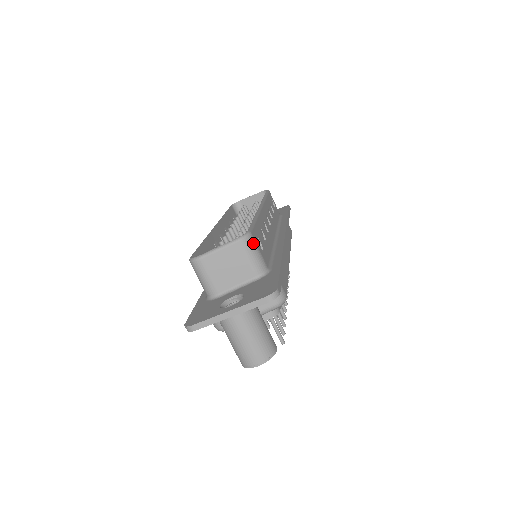
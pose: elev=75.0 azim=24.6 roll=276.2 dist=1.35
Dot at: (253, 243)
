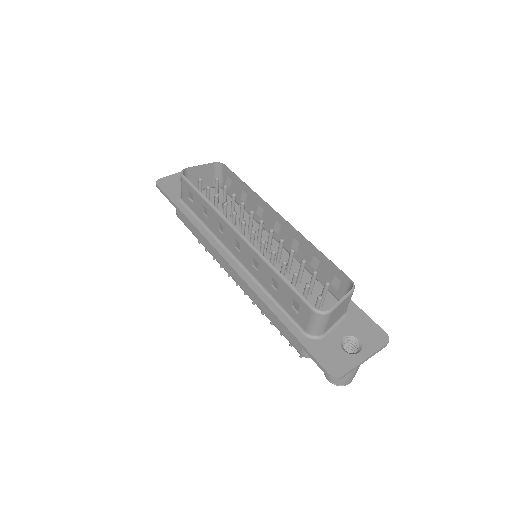
Dot at: occluded
